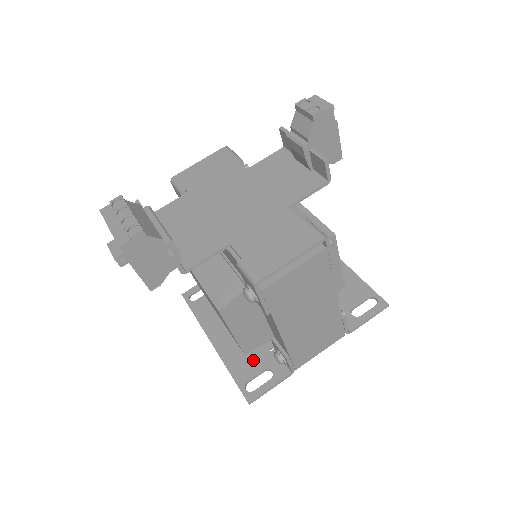
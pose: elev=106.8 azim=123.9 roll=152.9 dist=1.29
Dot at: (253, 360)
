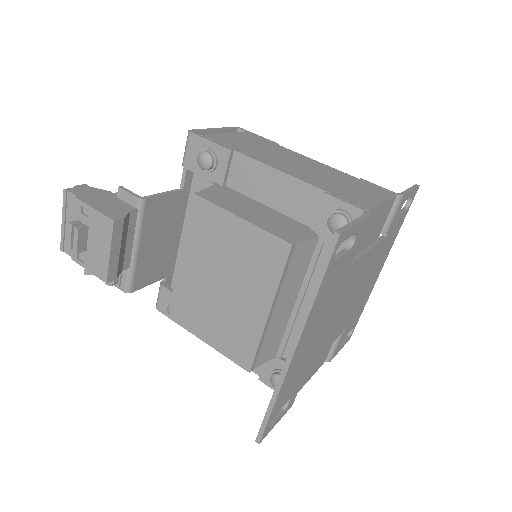
Dot at: occluded
